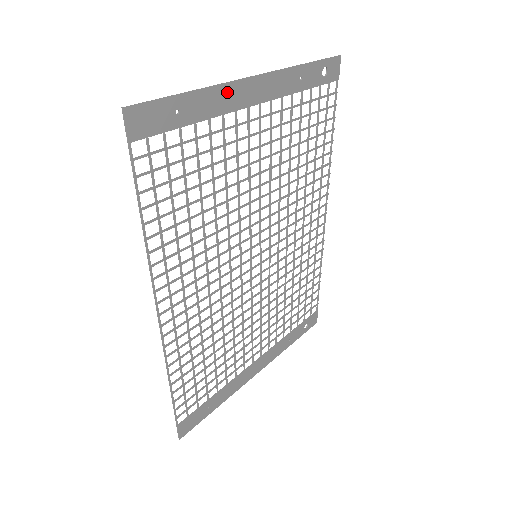
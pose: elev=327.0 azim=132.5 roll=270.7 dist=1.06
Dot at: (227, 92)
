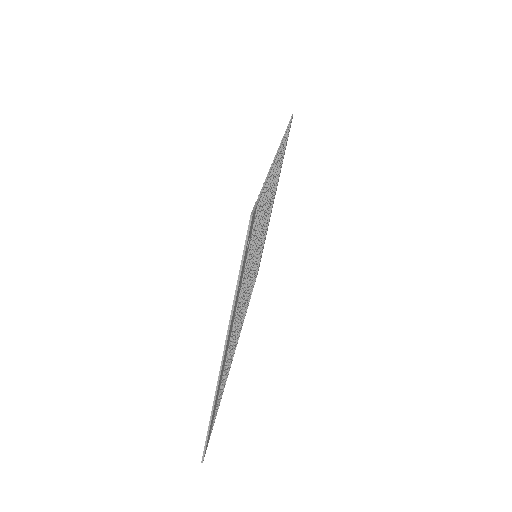
Dot at: (219, 384)
